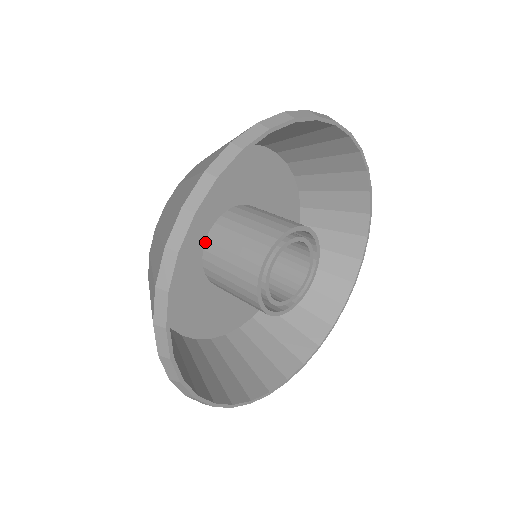
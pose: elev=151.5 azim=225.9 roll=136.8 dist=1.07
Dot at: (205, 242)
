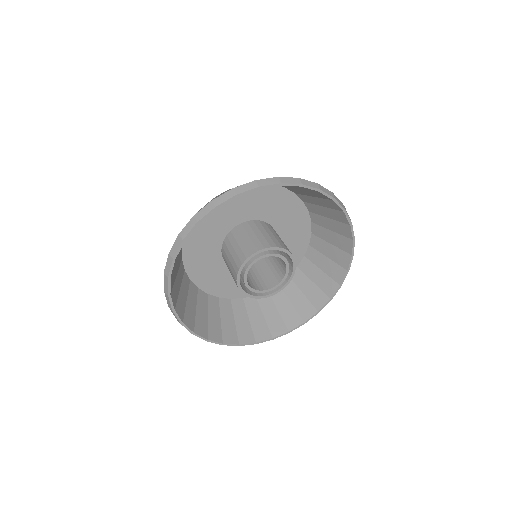
Dot at: (246, 221)
